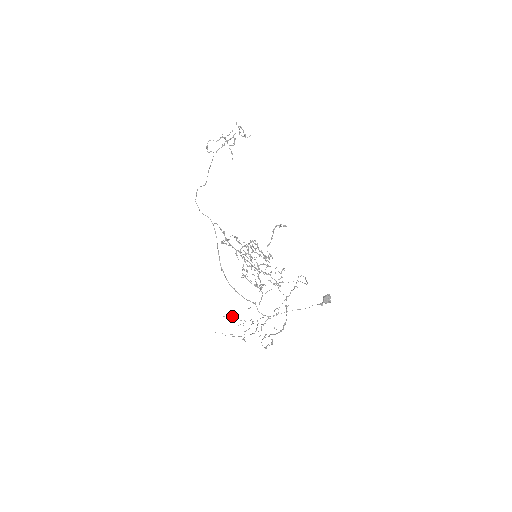
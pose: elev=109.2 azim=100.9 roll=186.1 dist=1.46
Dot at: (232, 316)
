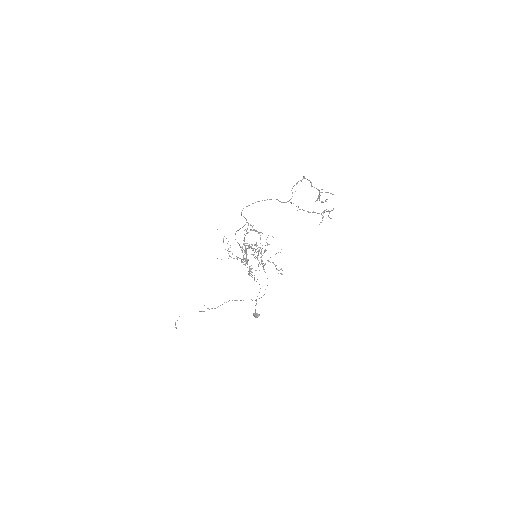
Dot at: (228, 241)
